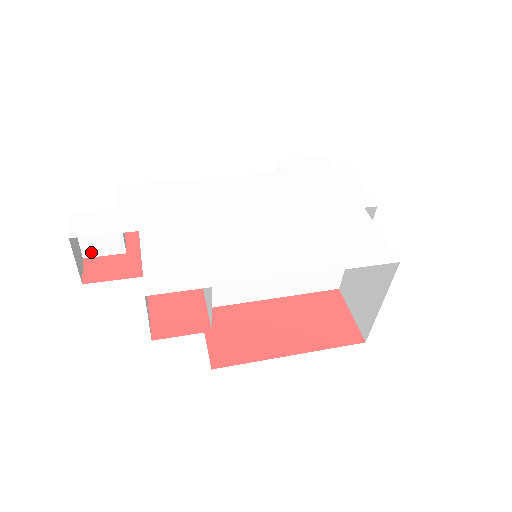
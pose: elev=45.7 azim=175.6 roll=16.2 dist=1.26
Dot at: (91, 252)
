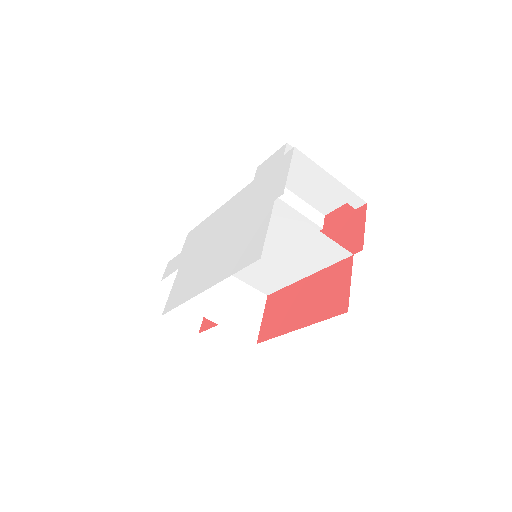
Dot at: occluded
